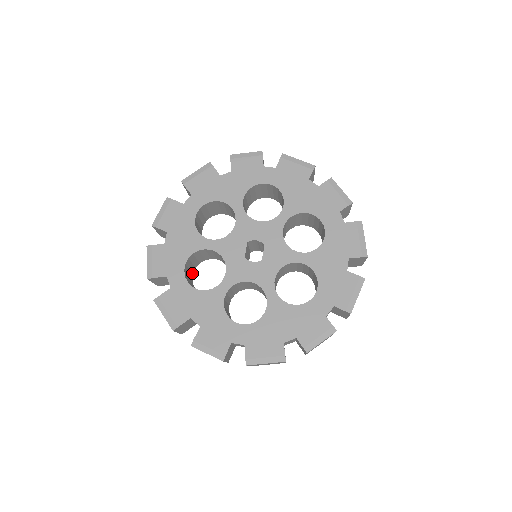
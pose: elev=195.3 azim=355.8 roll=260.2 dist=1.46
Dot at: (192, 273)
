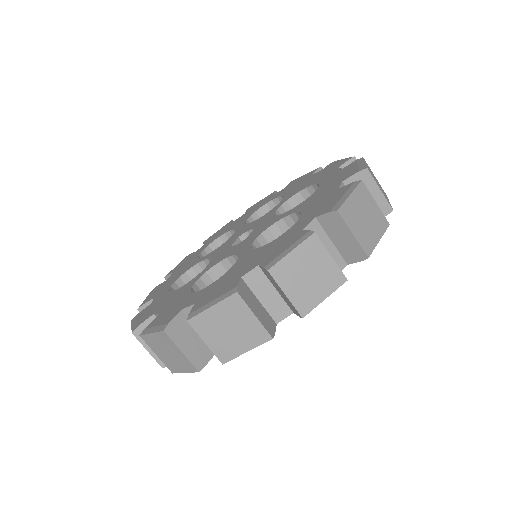
Dot at: occluded
